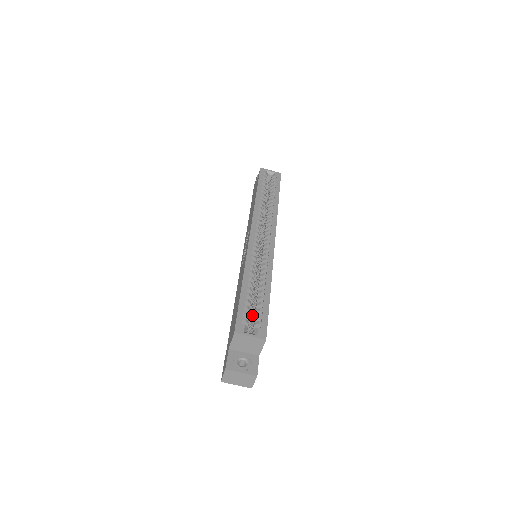
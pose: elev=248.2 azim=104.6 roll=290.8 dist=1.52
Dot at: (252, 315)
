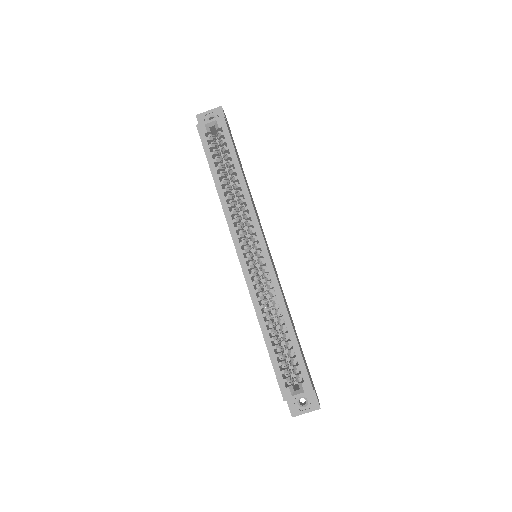
Dot at: occluded
